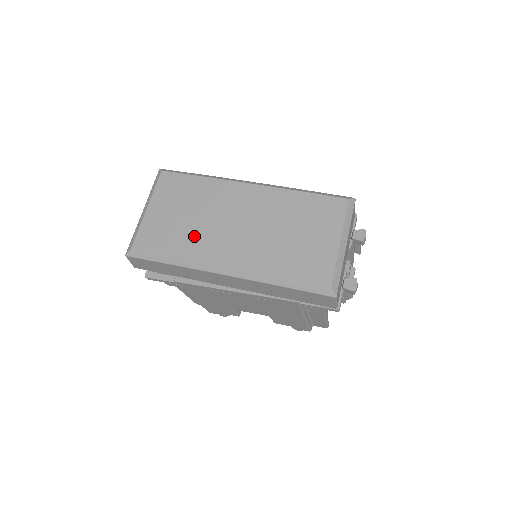
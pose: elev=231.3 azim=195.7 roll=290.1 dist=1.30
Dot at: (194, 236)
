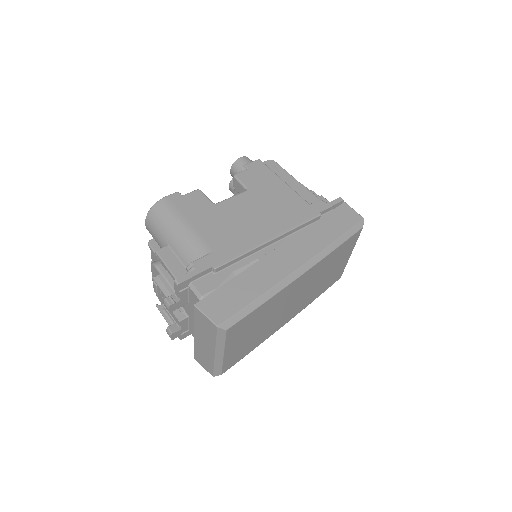
Dot at: (266, 331)
